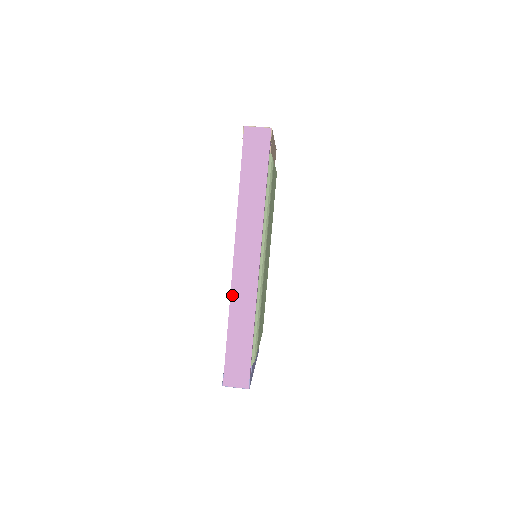
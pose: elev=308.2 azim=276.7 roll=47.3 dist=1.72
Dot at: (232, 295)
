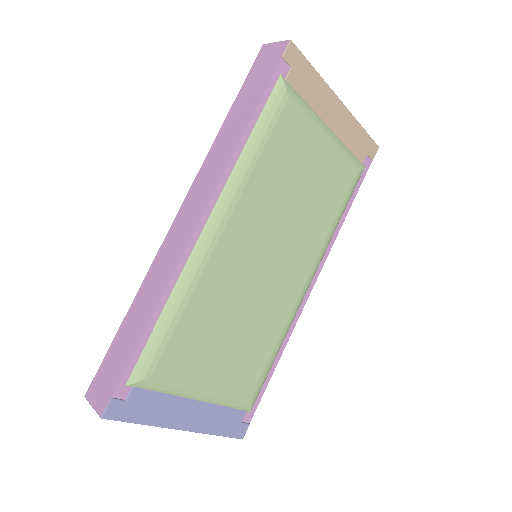
Dot at: (154, 263)
